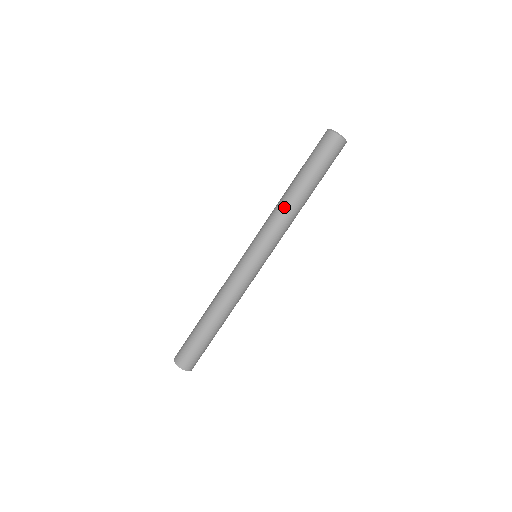
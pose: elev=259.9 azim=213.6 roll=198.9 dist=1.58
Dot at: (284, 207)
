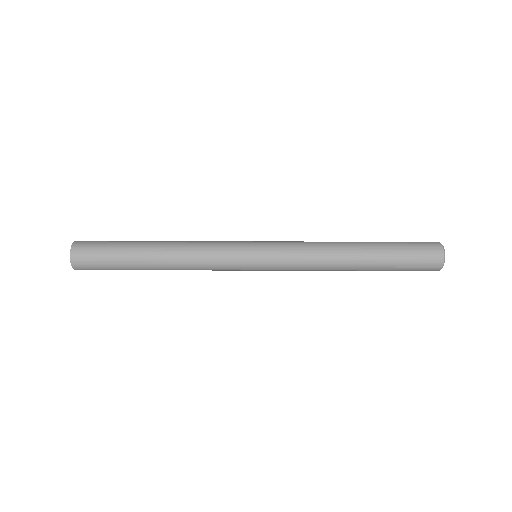
Dot at: (330, 242)
